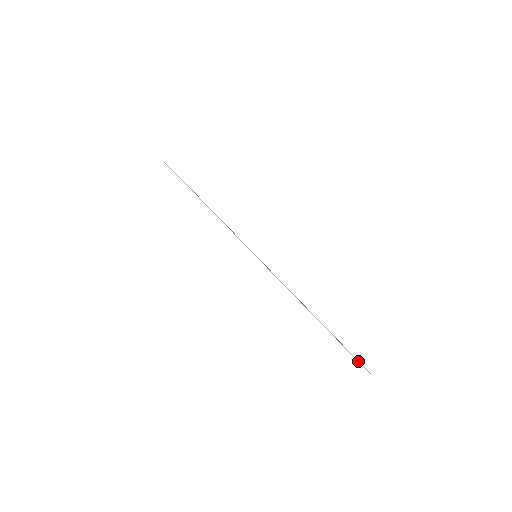
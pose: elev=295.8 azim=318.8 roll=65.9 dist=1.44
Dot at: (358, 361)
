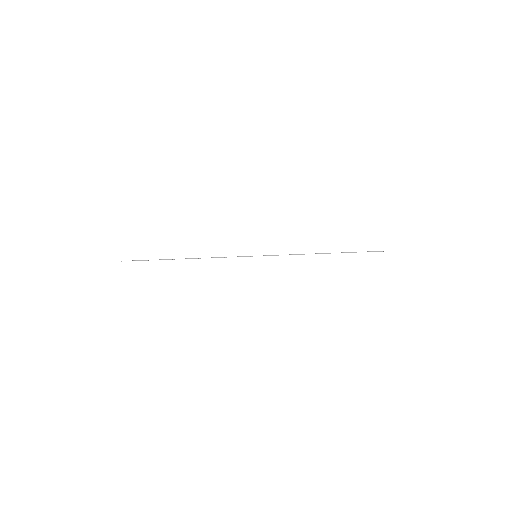
Dot at: (380, 251)
